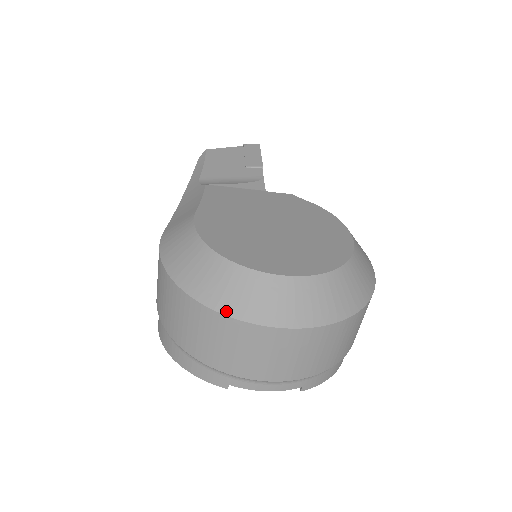
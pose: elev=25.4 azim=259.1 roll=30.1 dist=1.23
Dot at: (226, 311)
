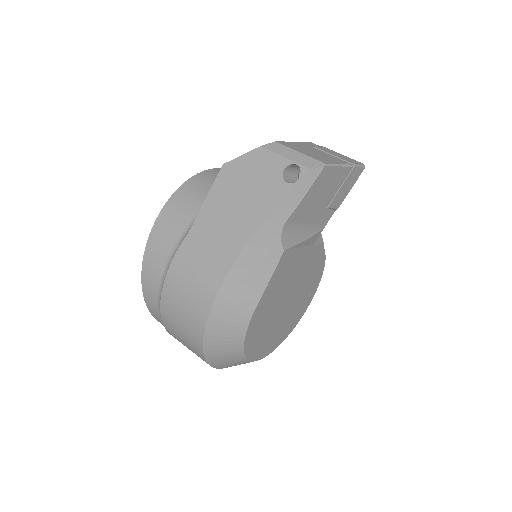
Dot at: (219, 368)
